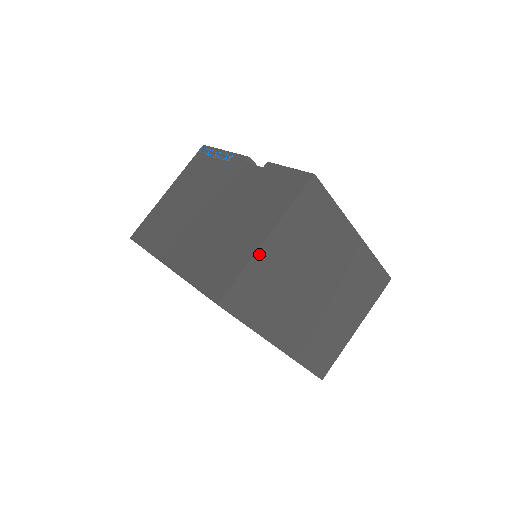
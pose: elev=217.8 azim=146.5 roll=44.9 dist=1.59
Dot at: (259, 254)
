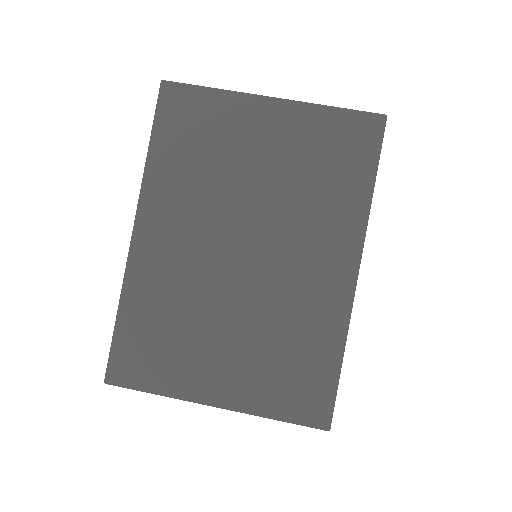
Dot at: (247, 100)
